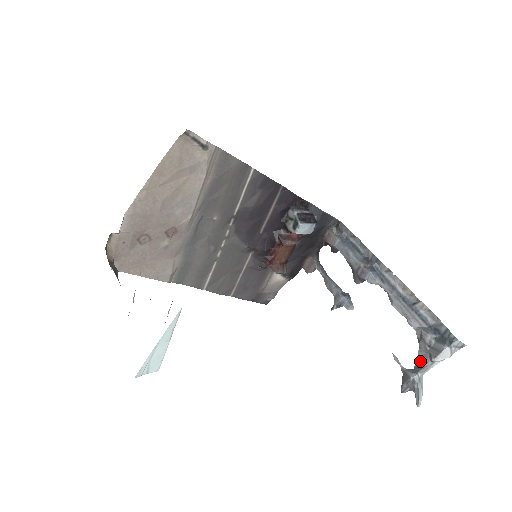
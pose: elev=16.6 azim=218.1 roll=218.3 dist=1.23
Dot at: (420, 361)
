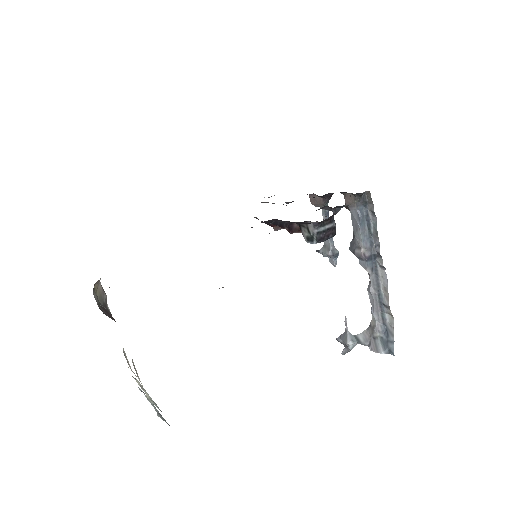
Dot at: (361, 338)
